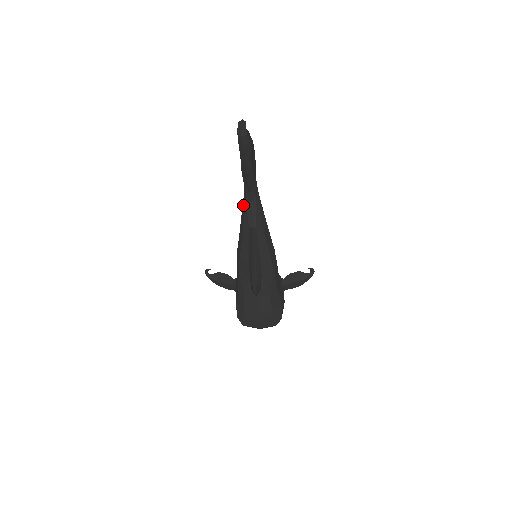
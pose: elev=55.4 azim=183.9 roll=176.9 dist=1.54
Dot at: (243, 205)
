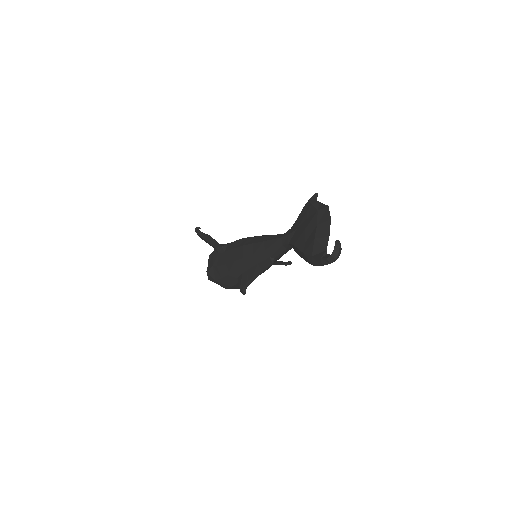
Dot at: (277, 240)
